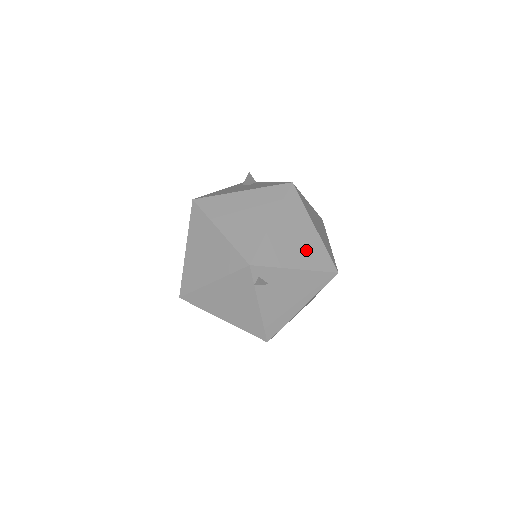
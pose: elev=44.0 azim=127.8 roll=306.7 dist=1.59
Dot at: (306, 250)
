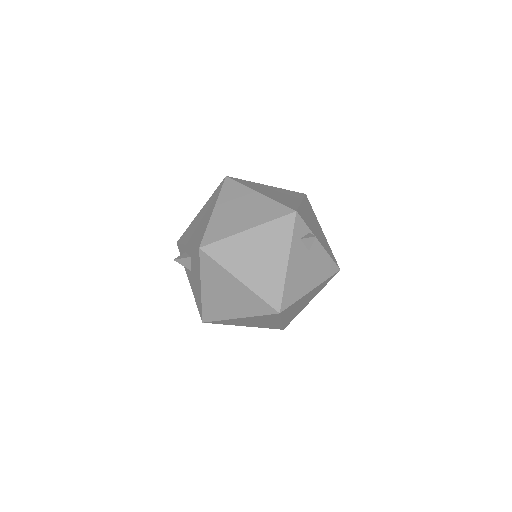
Dot at: occluded
